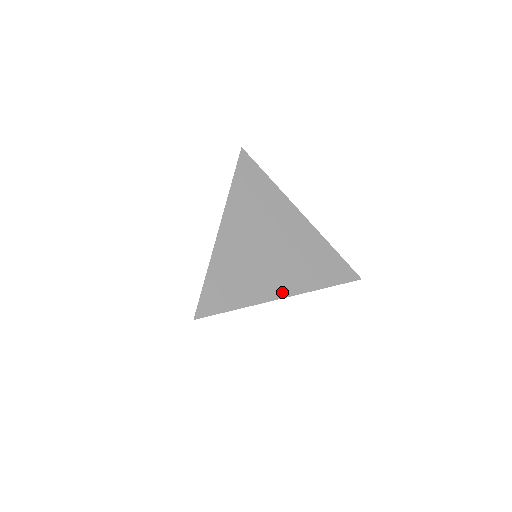
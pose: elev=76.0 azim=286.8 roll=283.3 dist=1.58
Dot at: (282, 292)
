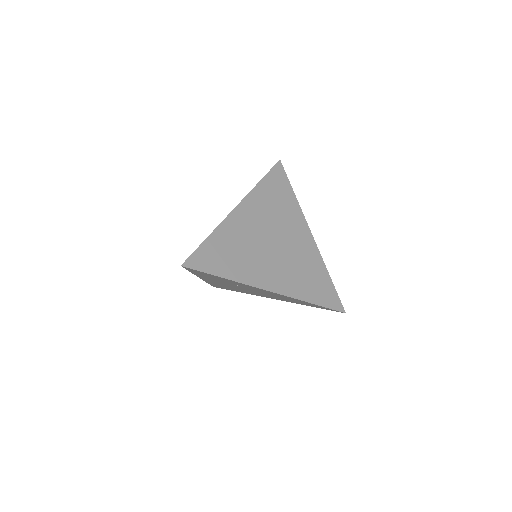
Dot at: (269, 285)
